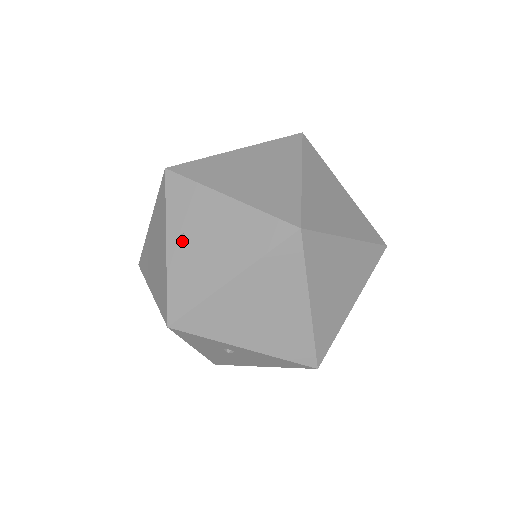
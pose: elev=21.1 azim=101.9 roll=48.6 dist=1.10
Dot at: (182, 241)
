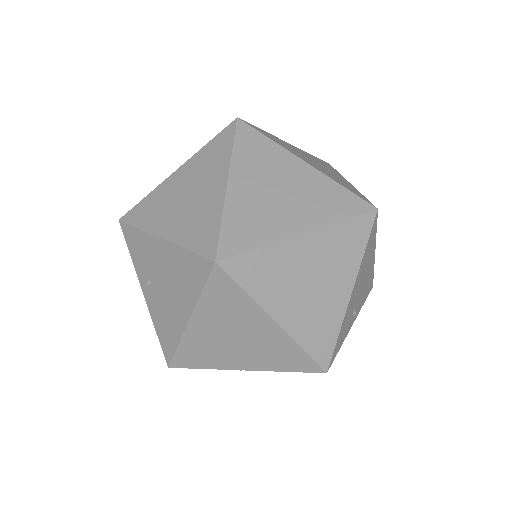
Dot at: (150, 288)
